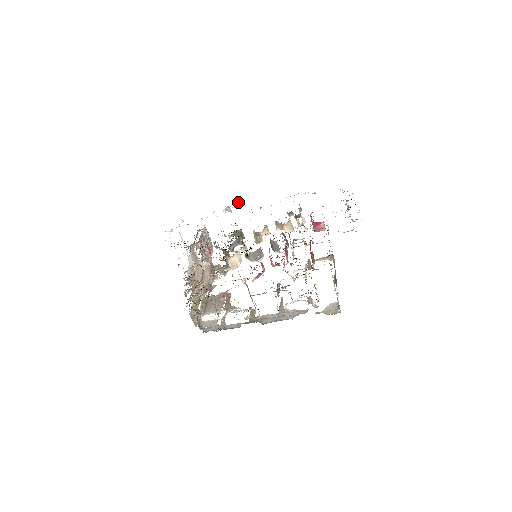
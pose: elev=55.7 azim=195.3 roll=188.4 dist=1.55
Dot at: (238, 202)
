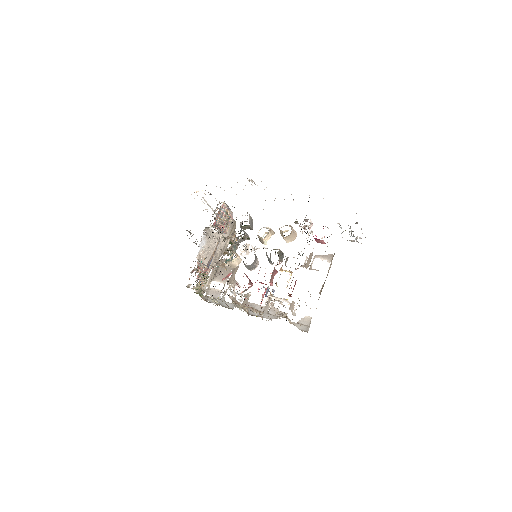
Dot at: occluded
